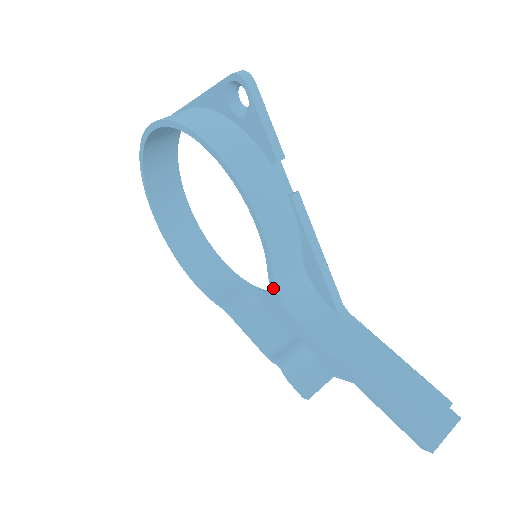
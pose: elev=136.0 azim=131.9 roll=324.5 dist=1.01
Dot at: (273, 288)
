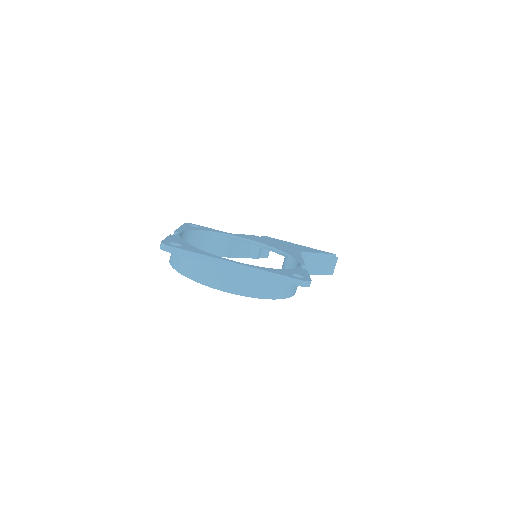
Dot at: occluded
